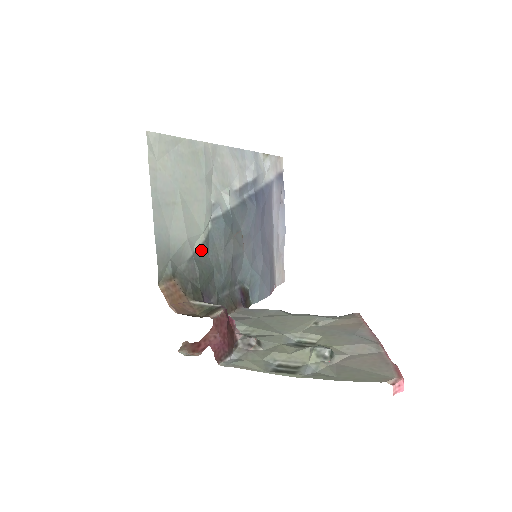
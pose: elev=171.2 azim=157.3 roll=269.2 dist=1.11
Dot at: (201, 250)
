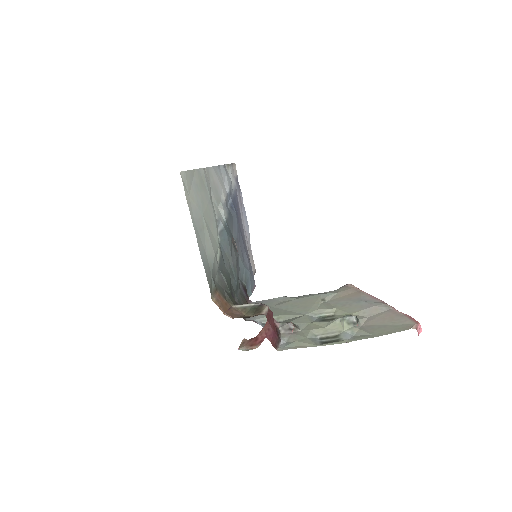
Dot at: (221, 261)
